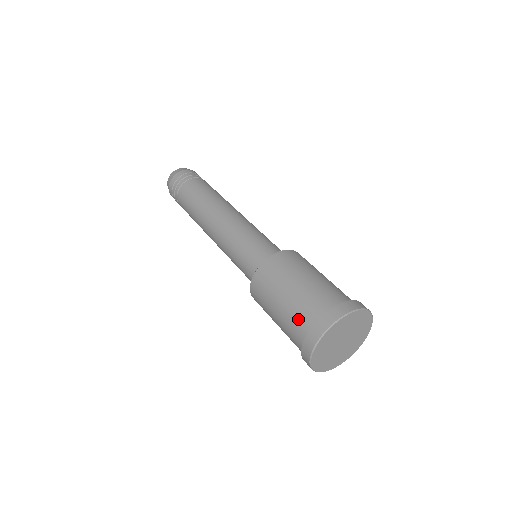
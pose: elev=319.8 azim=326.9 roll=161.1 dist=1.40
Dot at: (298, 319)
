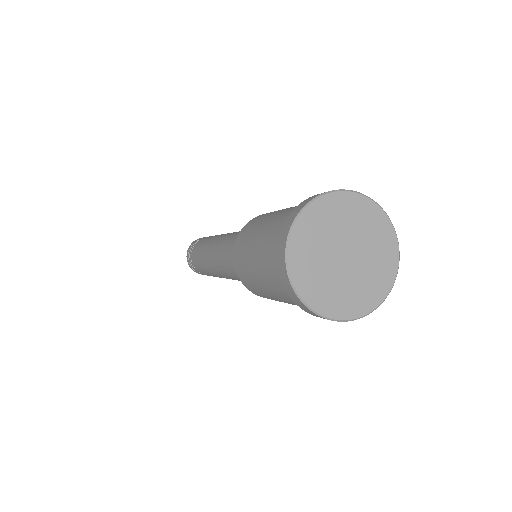
Dot at: occluded
